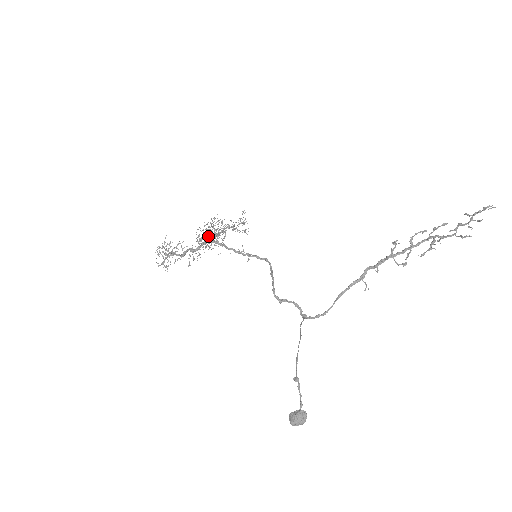
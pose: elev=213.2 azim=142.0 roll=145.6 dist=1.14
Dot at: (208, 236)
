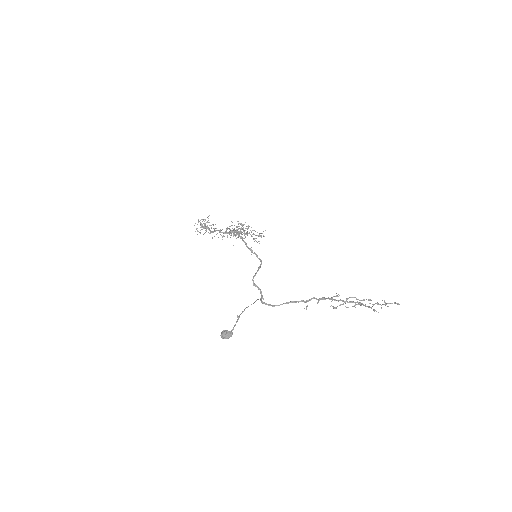
Dot at: occluded
